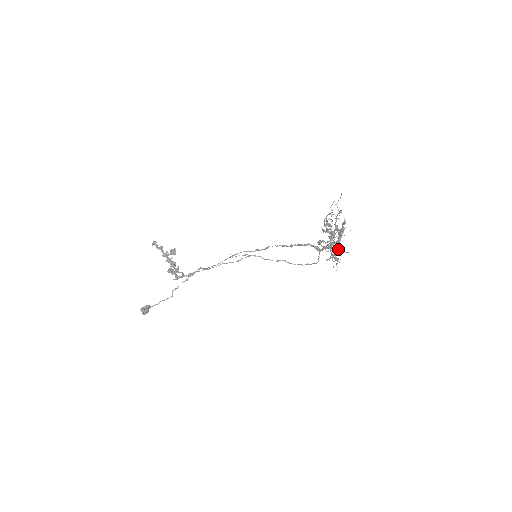
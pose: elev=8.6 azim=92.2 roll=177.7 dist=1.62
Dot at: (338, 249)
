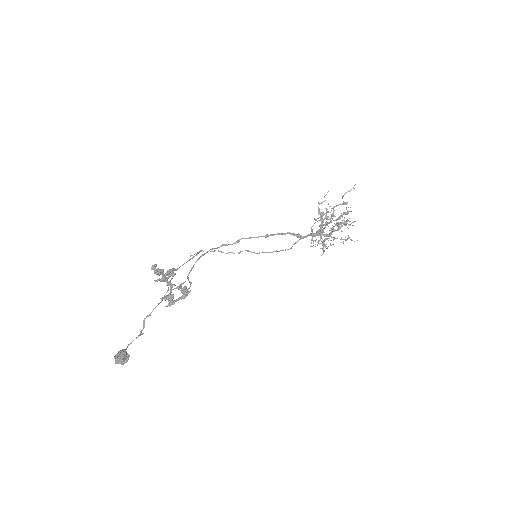
Dot at: occluded
